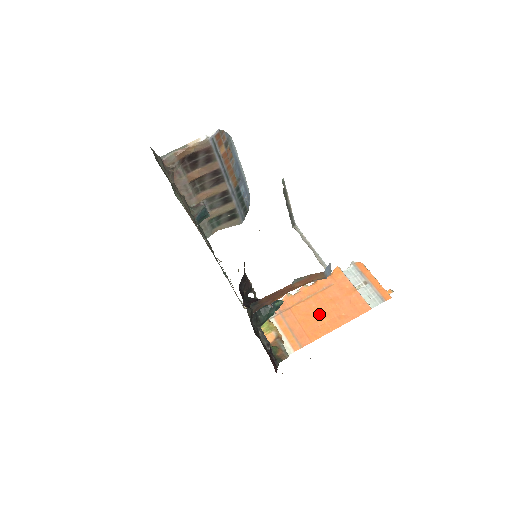
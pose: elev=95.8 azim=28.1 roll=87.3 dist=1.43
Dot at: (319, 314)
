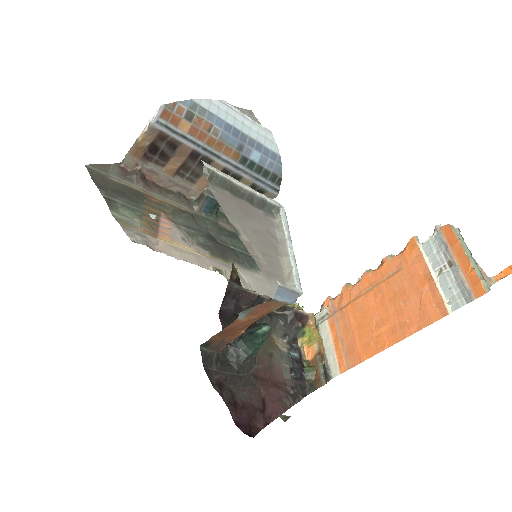
Dot at: (377, 318)
